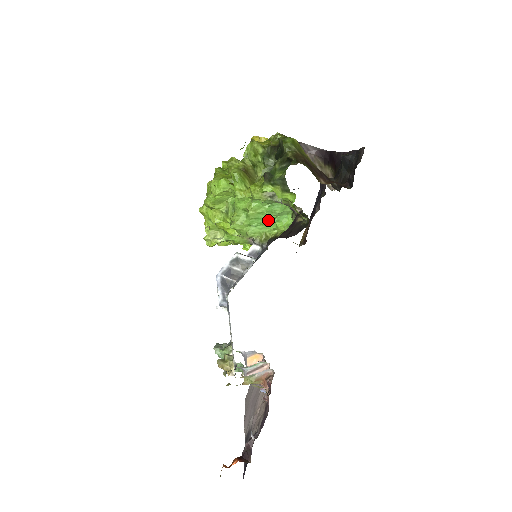
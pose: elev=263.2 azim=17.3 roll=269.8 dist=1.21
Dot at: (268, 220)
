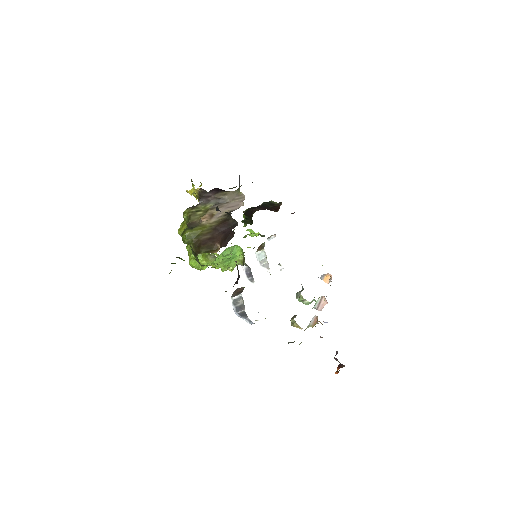
Dot at: (231, 257)
